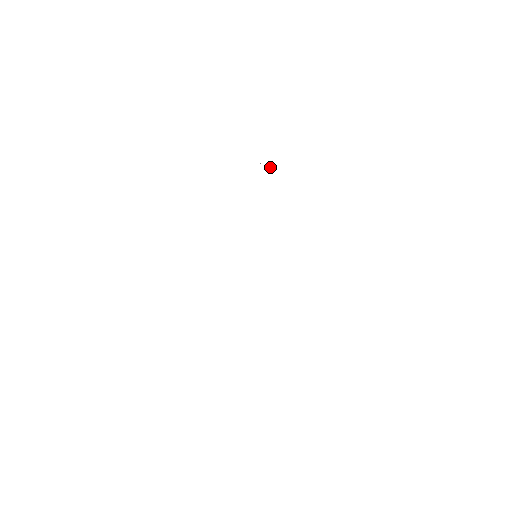
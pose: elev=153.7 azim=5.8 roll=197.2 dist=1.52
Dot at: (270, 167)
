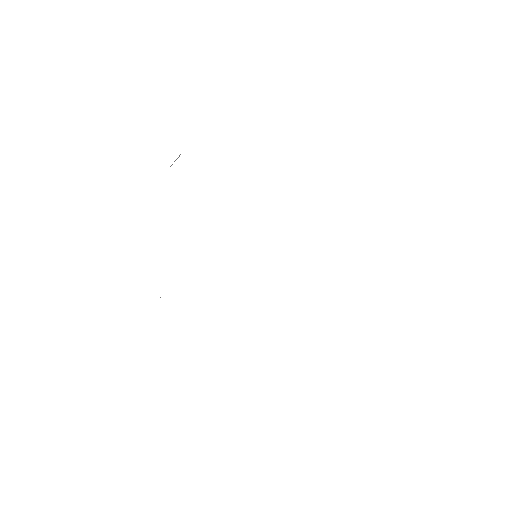
Dot at: occluded
